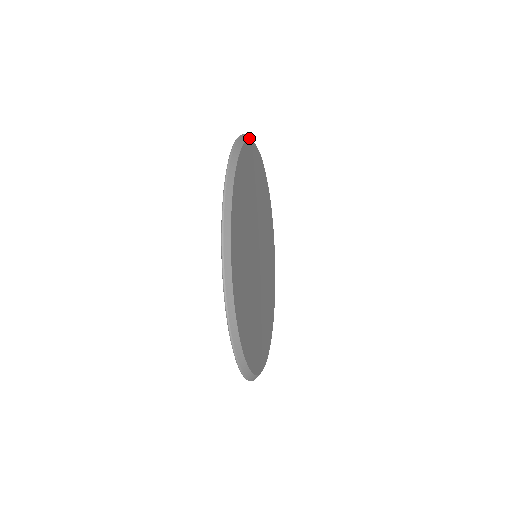
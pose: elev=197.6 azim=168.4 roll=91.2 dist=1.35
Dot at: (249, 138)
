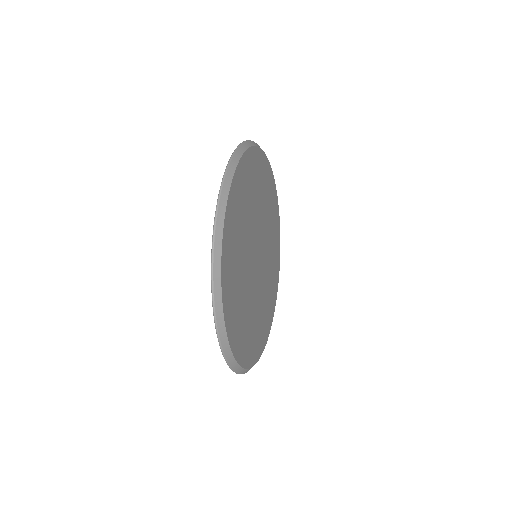
Dot at: (276, 190)
